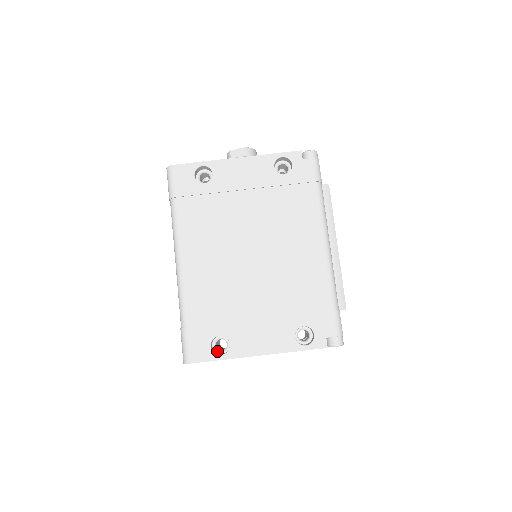
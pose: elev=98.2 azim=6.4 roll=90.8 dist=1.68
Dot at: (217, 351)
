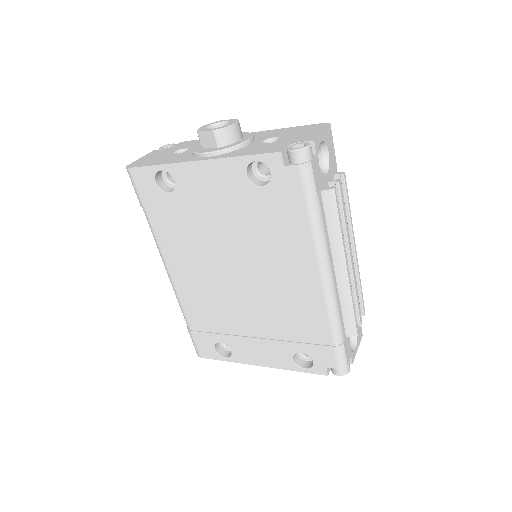
Dot at: (225, 348)
